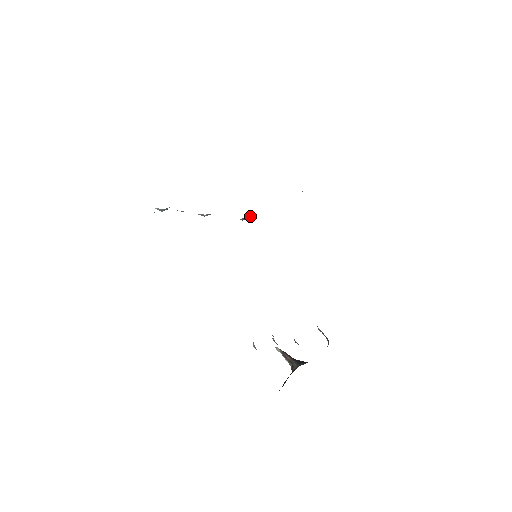
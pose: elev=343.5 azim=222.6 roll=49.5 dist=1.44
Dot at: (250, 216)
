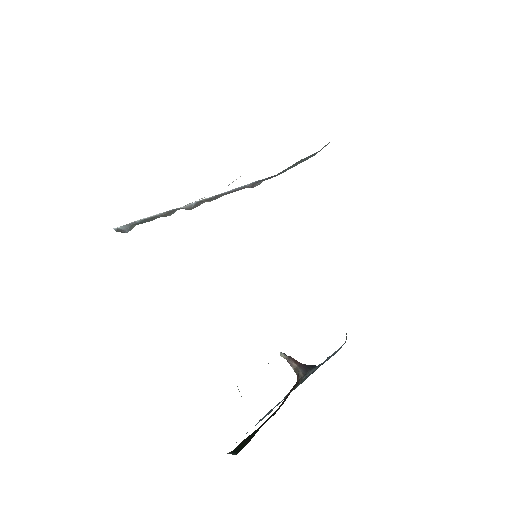
Dot at: occluded
